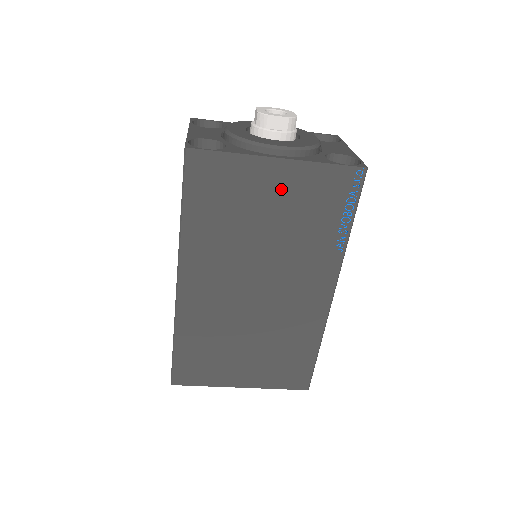
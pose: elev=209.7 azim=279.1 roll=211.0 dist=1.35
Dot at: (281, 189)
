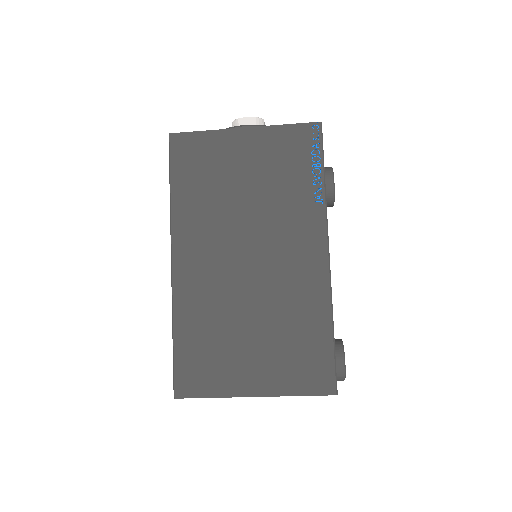
Dot at: (251, 153)
